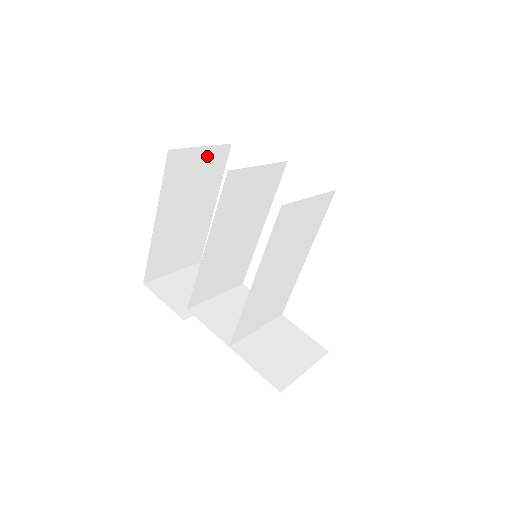
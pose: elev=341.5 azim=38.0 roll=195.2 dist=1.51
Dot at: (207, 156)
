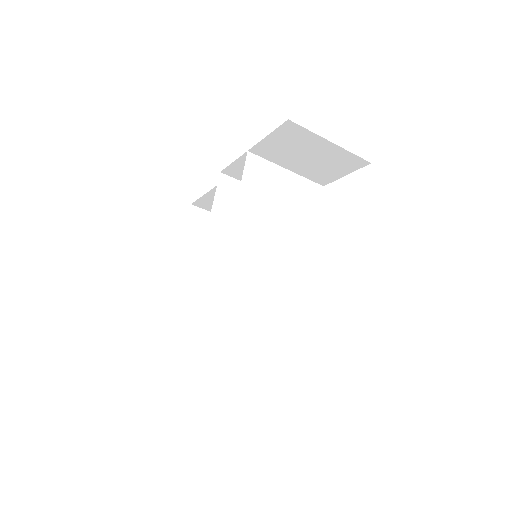
Dot at: occluded
